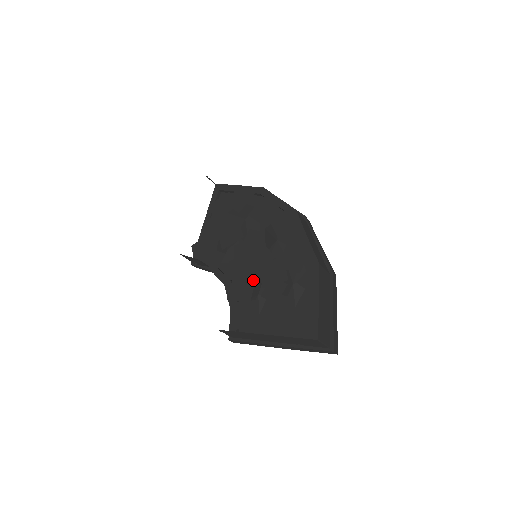
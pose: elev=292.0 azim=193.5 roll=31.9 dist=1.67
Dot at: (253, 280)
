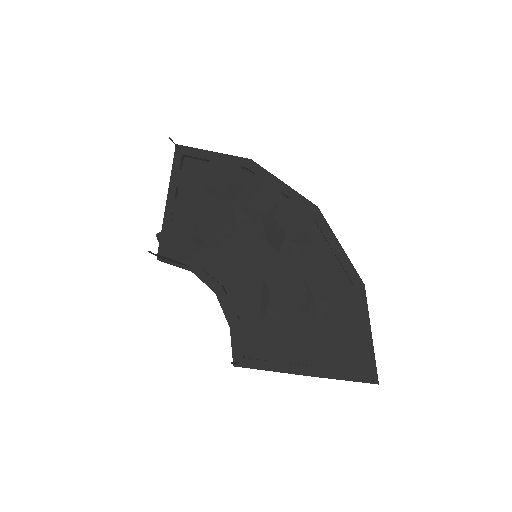
Dot at: (259, 290)
